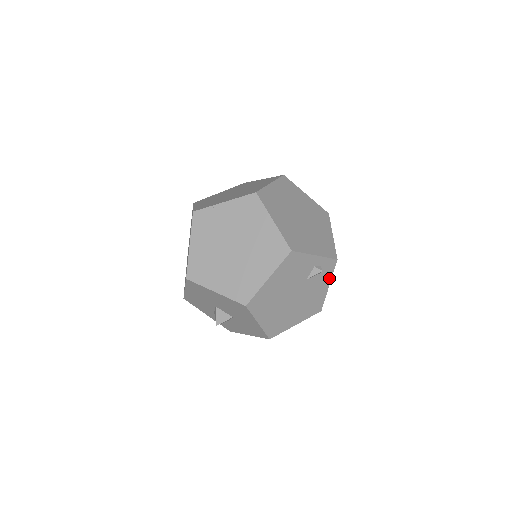
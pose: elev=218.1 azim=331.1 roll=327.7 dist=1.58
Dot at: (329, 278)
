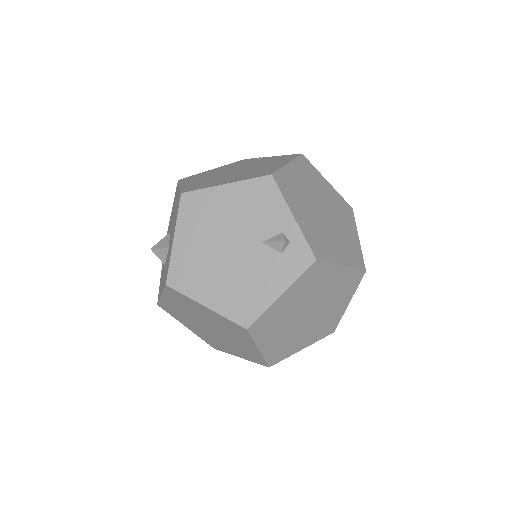
Dot at: (289, 280)
